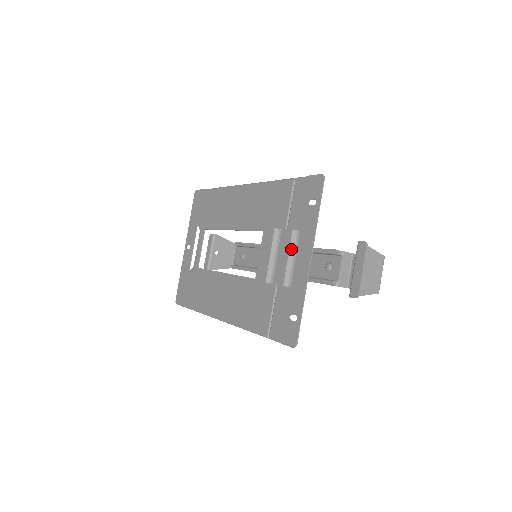
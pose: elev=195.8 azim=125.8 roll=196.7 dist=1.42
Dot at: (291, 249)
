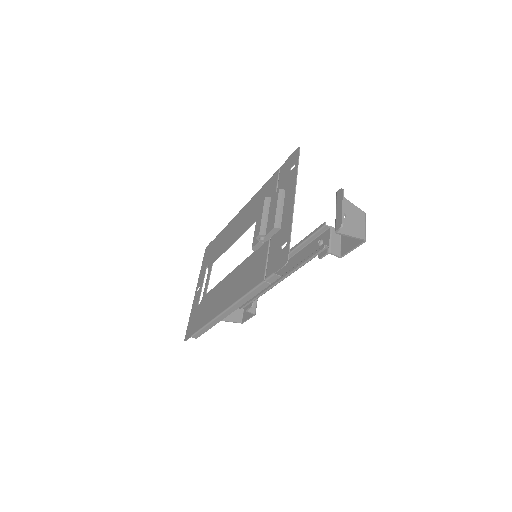
Dot at: (279, 202)
